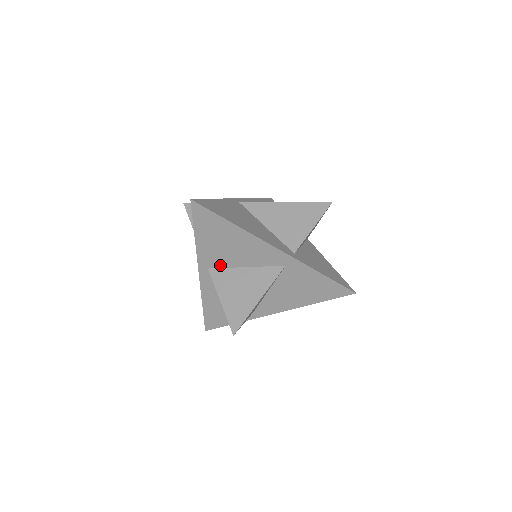
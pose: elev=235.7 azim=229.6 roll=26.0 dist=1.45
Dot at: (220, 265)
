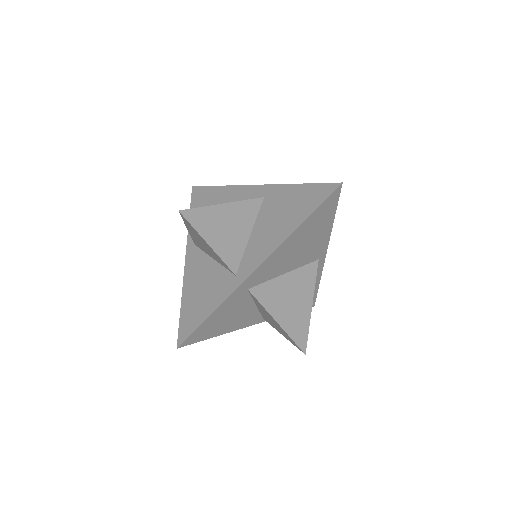
Dot at: occluded
